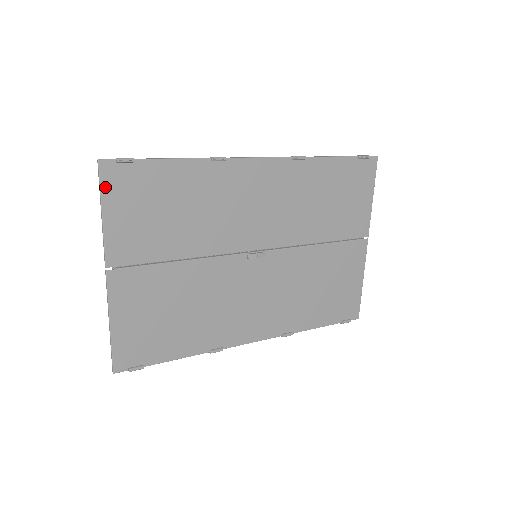
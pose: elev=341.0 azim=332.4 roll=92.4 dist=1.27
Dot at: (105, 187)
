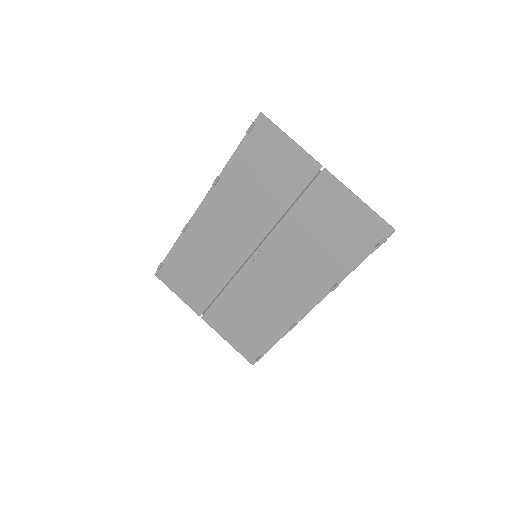
Dot at: (166, 283)
